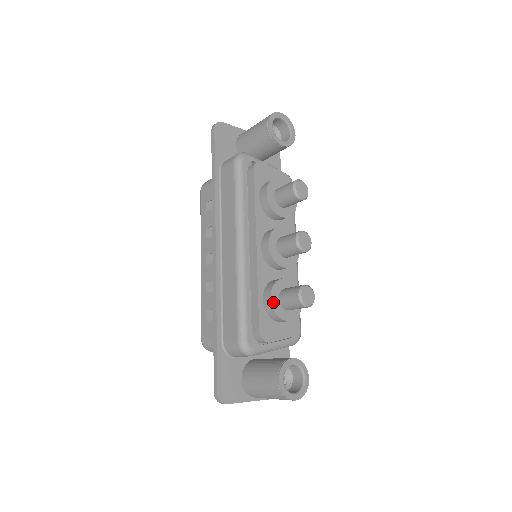
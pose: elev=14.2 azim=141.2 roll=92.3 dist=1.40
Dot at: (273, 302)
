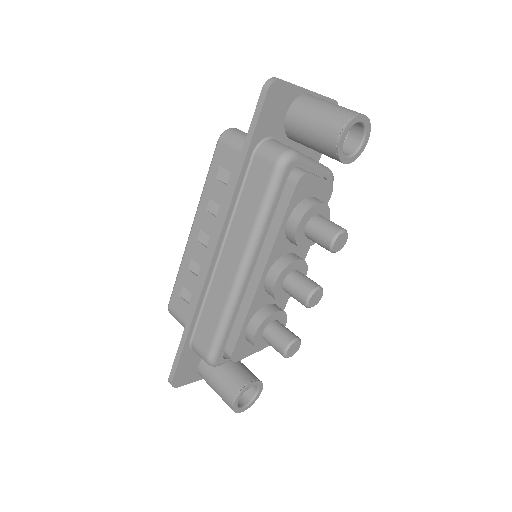
Dot at: (256, 337)
